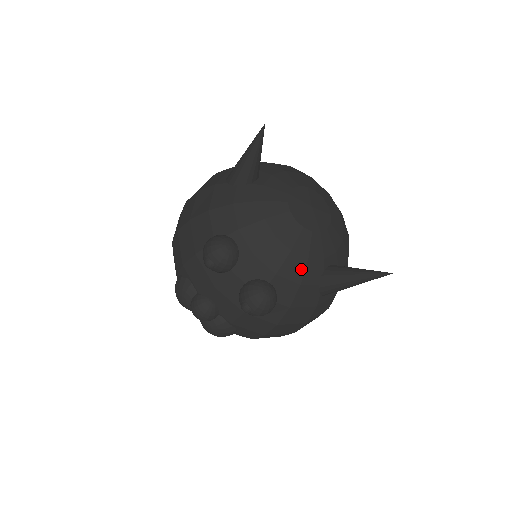
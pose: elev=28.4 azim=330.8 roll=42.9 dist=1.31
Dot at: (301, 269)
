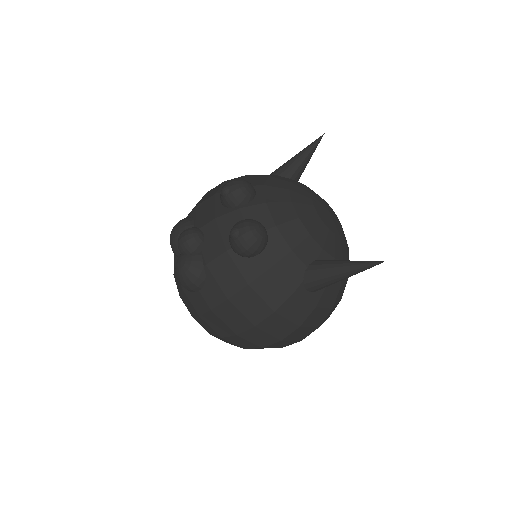
Dot at: (299, 238)
